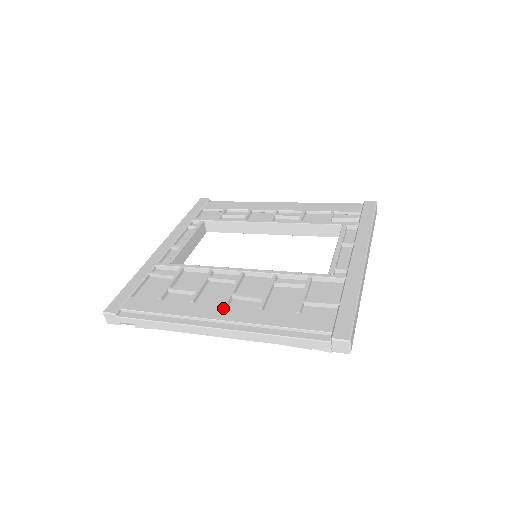
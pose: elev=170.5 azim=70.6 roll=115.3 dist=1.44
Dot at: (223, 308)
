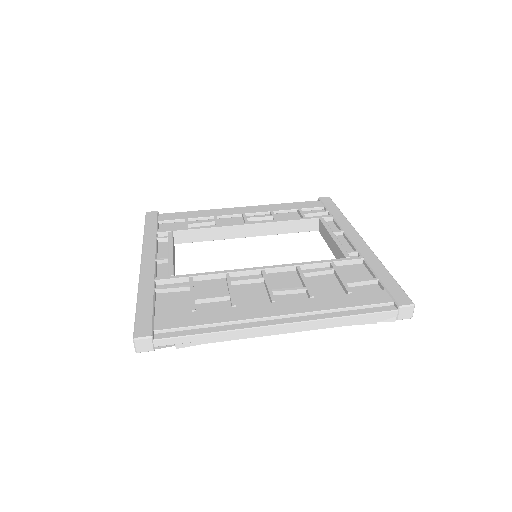
Dot at: (274, 304)
